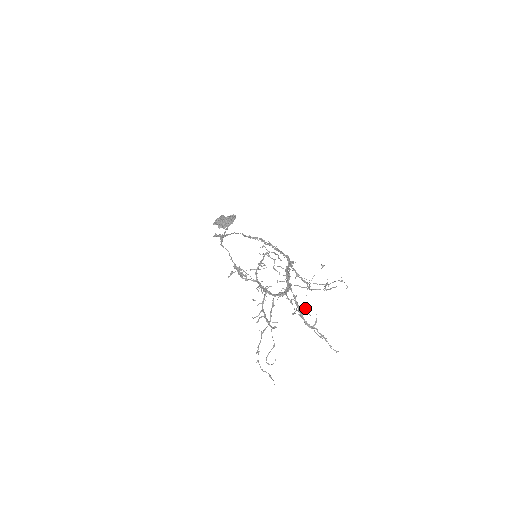
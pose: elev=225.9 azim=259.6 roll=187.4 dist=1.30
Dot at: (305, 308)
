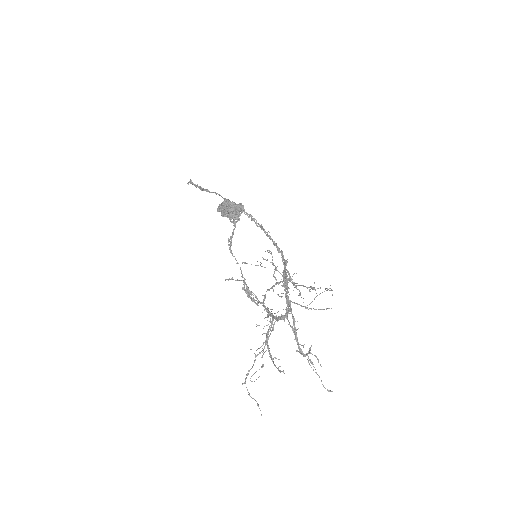
Dot at: (318, 359)
